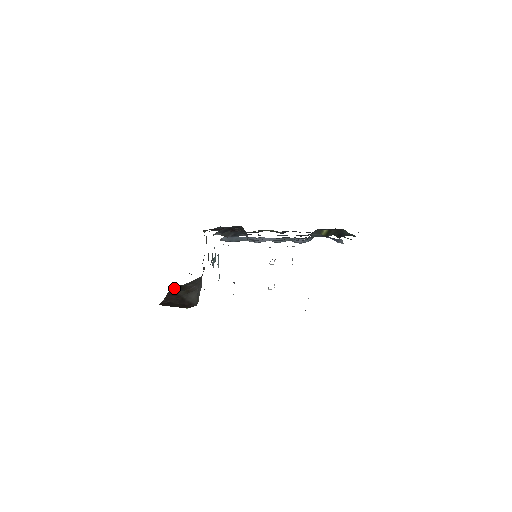
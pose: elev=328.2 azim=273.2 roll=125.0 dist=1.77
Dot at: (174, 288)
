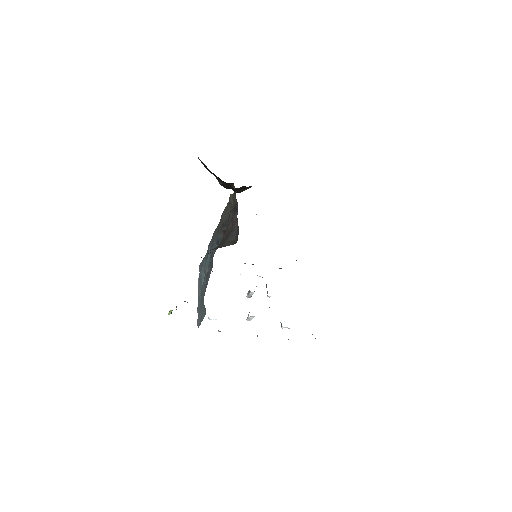
Dot at: occluded
